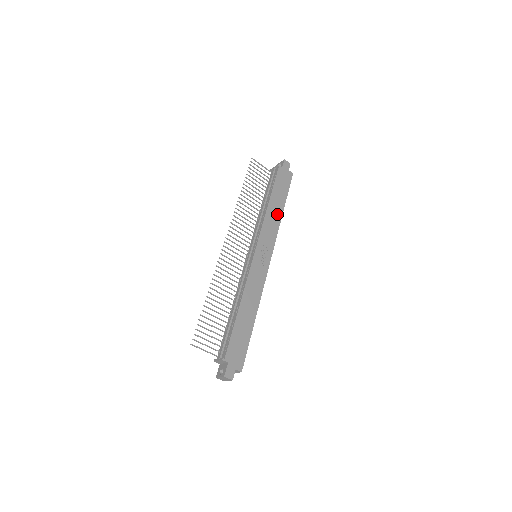
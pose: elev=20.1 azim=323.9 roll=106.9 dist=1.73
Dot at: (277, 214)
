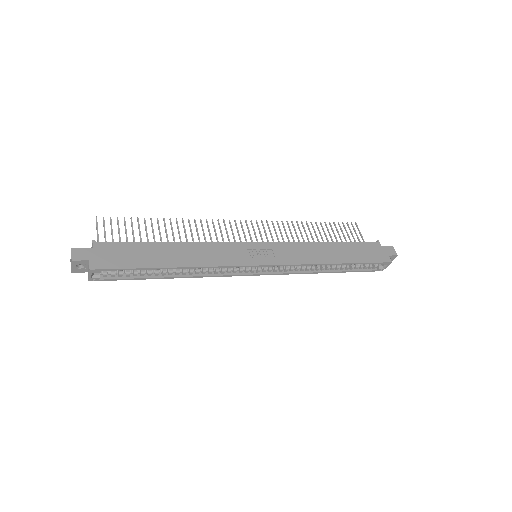
Dot at: (325, 257)
